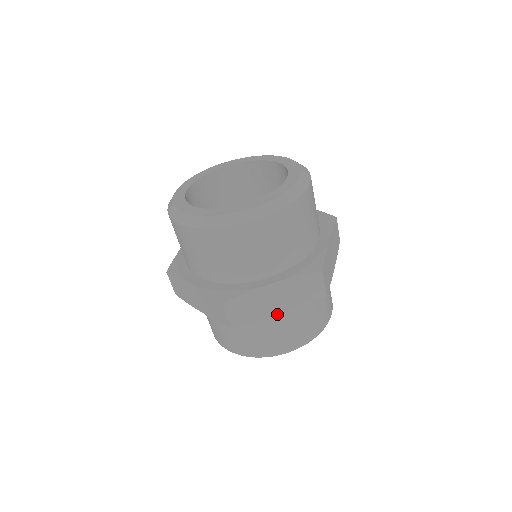
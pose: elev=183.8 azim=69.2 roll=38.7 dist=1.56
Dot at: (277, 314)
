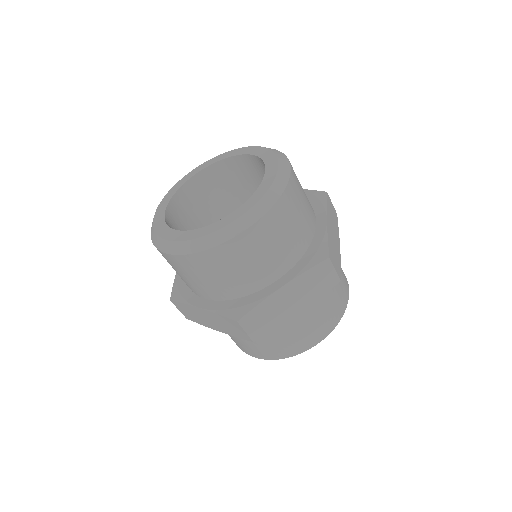
Dot at: (216, 330)
